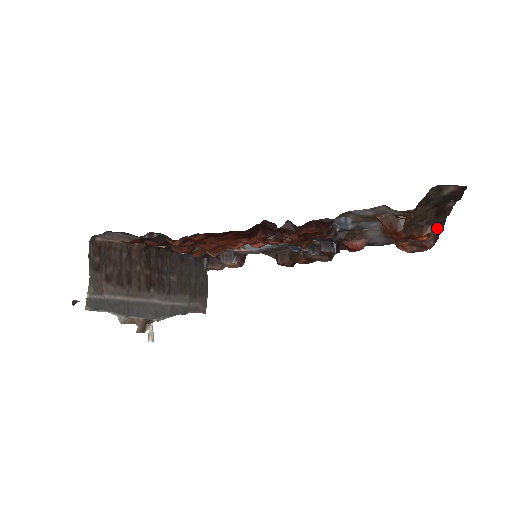
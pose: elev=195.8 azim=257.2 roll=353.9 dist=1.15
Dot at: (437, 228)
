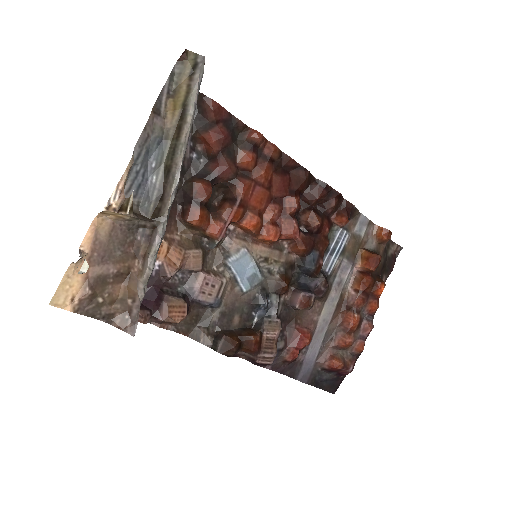
Dot at: occluded
